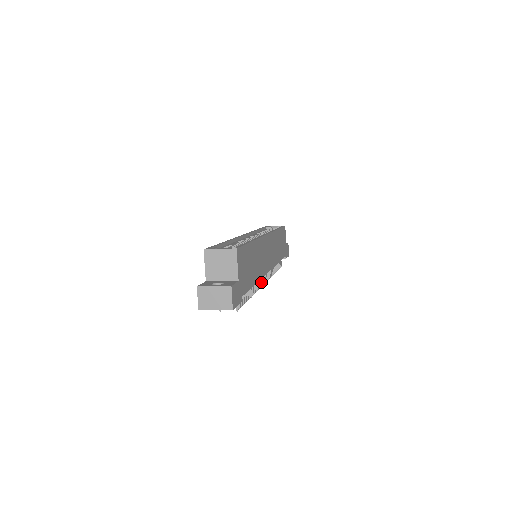
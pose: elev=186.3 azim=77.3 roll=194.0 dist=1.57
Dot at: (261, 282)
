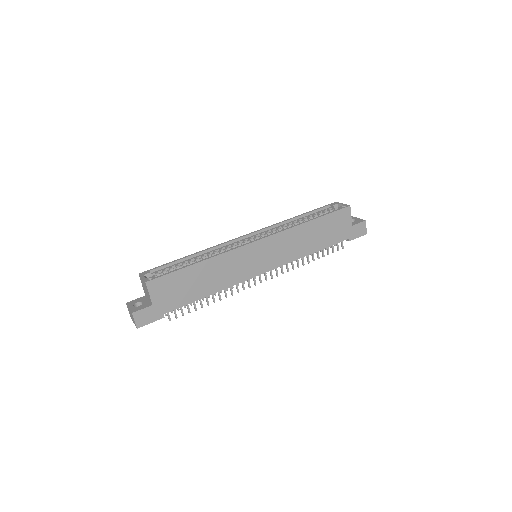
Dot at: (254, 282)
